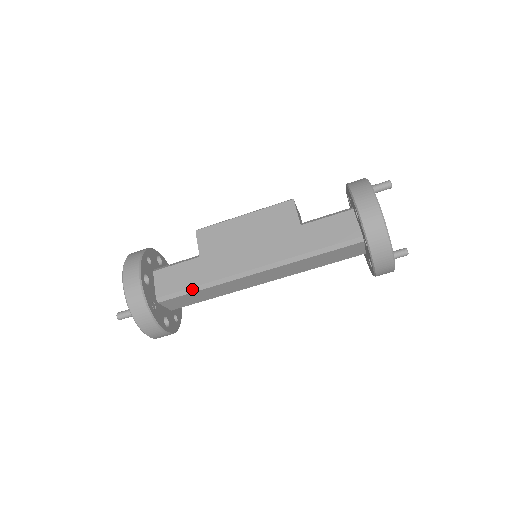
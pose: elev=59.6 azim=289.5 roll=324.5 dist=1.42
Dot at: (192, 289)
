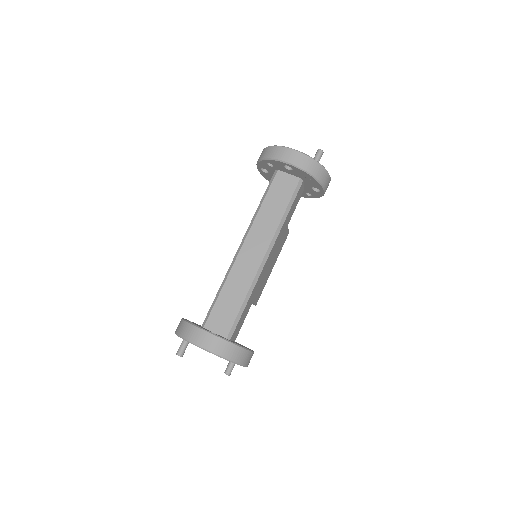
Dot at: (216, 297)
